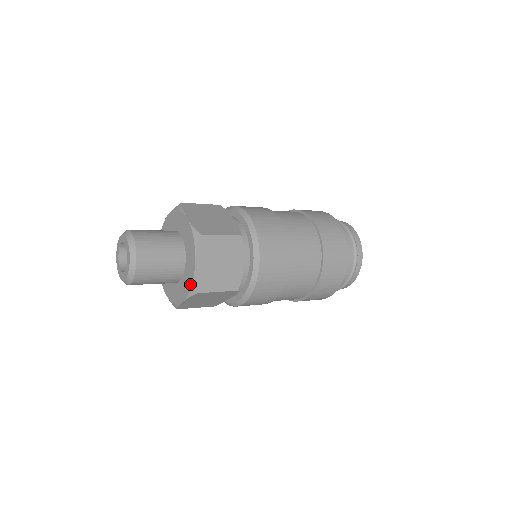
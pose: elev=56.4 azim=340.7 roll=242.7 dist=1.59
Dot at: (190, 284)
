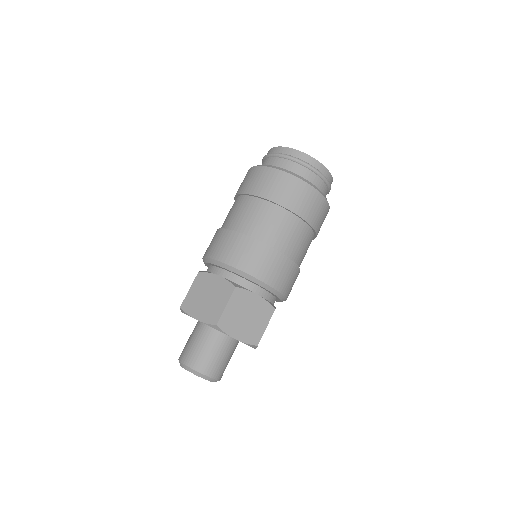
Dot at: occluded
